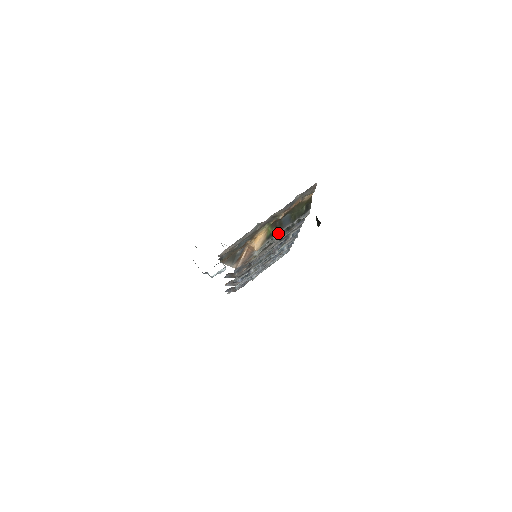
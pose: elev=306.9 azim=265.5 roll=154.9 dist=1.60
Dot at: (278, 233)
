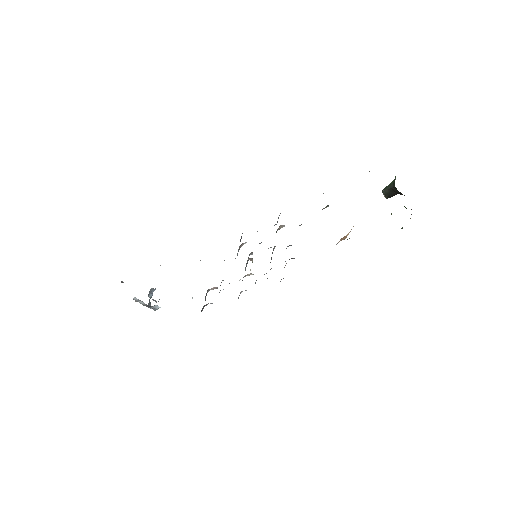
Dot at: occluded
